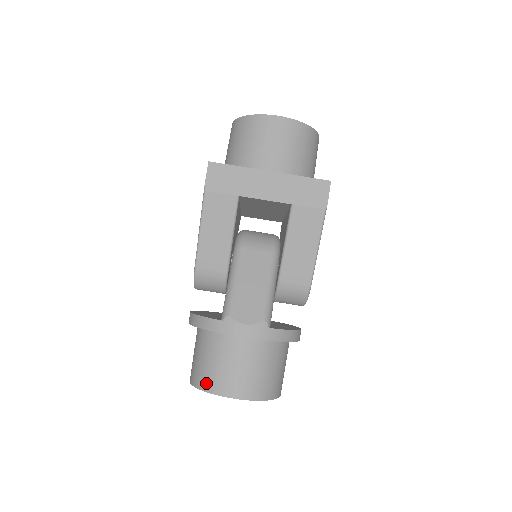
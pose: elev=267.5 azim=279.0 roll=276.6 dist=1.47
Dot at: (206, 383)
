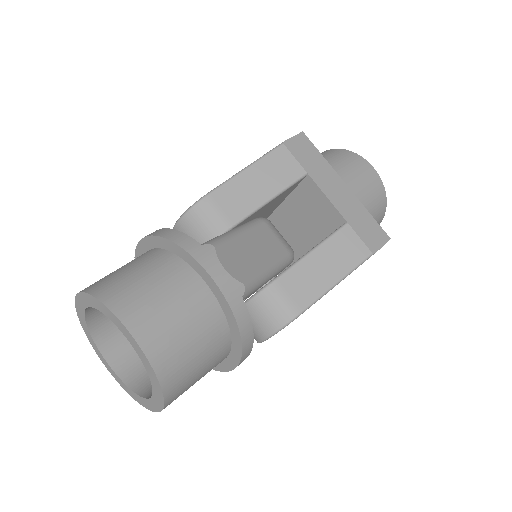
Dot at: (112, 294)
